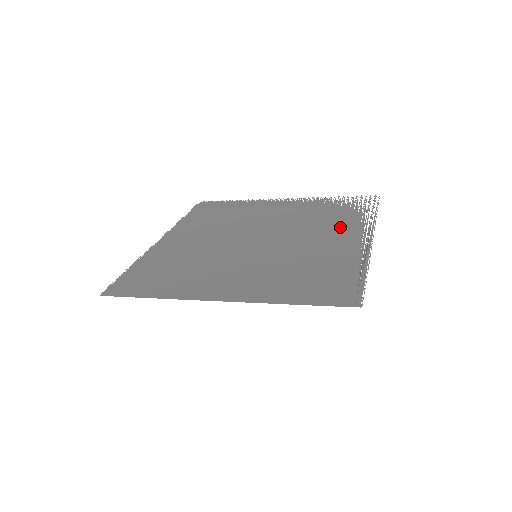
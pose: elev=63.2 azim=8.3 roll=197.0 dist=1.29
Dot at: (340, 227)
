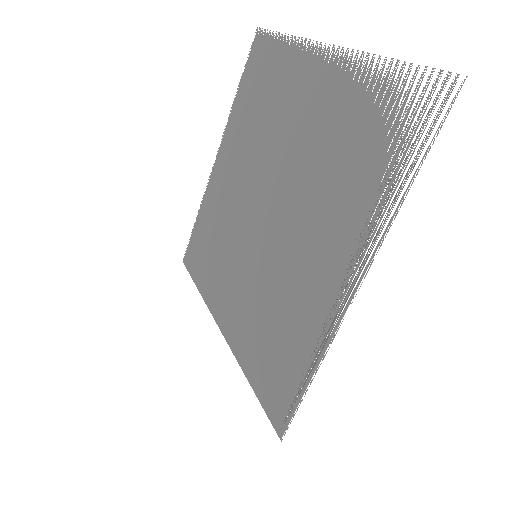
Dot at: (340, 224)
